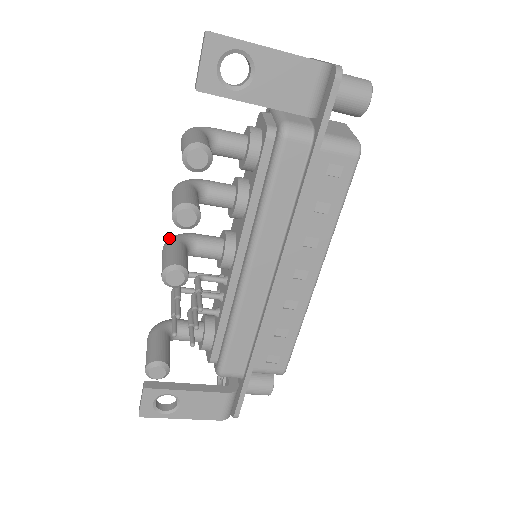
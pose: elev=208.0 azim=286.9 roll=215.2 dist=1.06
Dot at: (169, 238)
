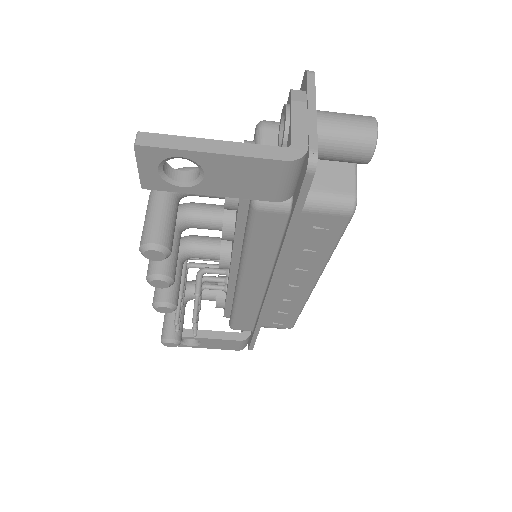
Dot at: occluded
